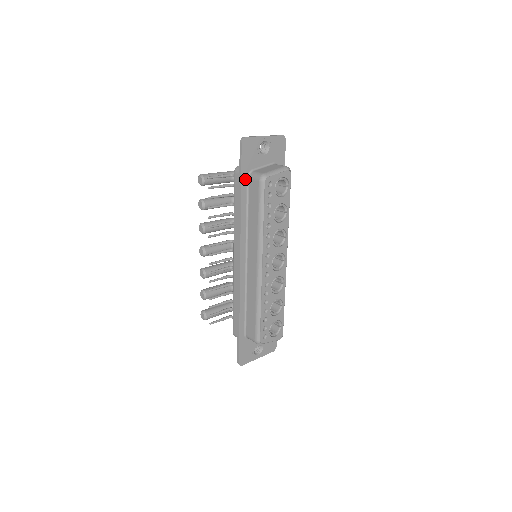
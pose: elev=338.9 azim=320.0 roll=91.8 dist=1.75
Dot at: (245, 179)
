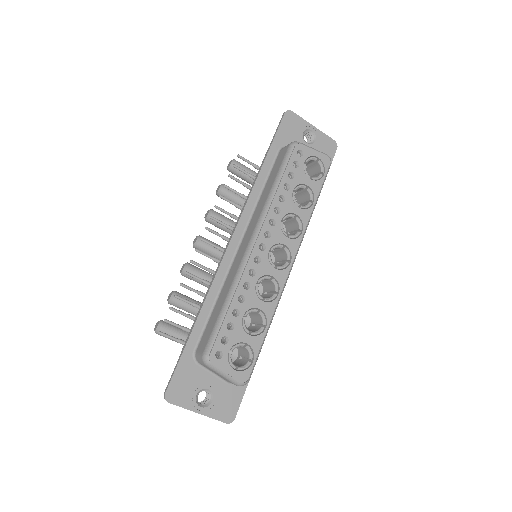
Dot at: (275, 150)
